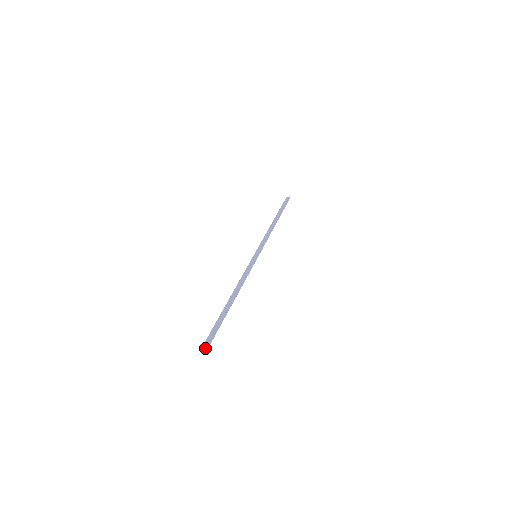
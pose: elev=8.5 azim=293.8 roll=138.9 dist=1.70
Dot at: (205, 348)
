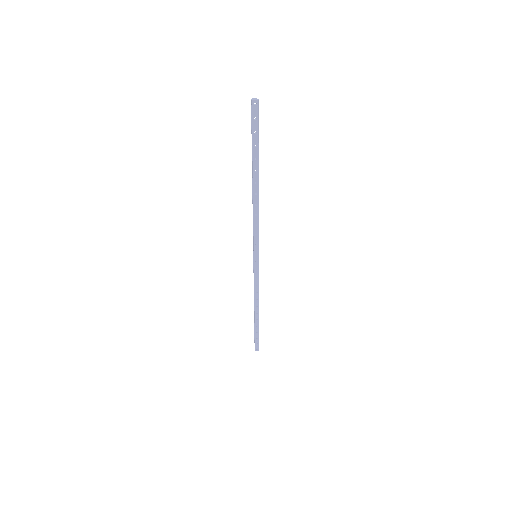
Dot at: (258, 350)
